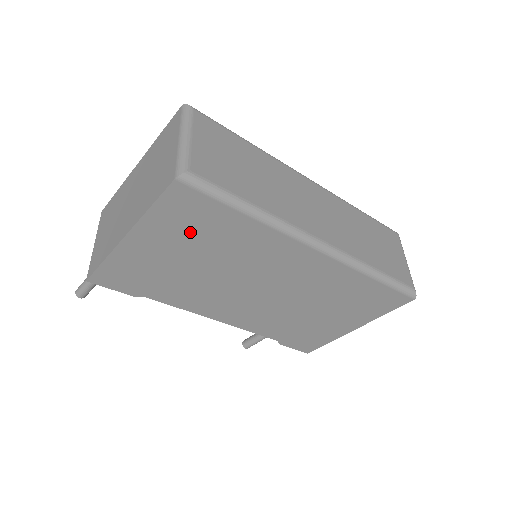
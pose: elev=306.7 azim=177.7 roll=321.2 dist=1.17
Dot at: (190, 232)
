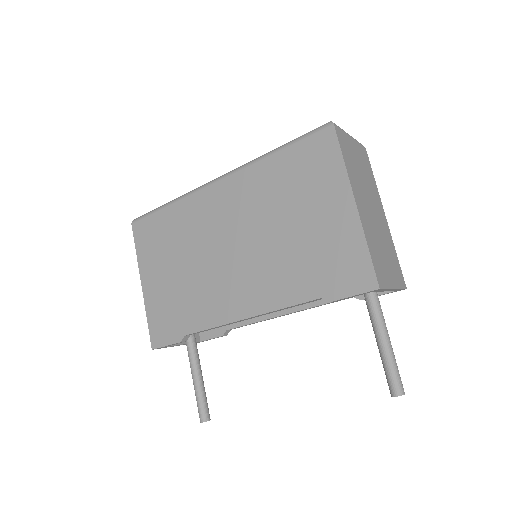
Dot at: (159, 247)
